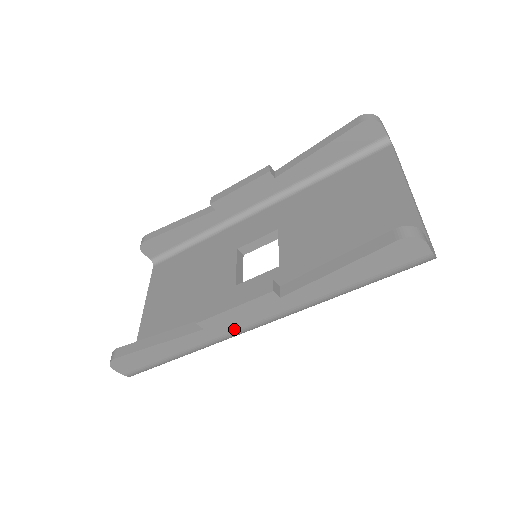
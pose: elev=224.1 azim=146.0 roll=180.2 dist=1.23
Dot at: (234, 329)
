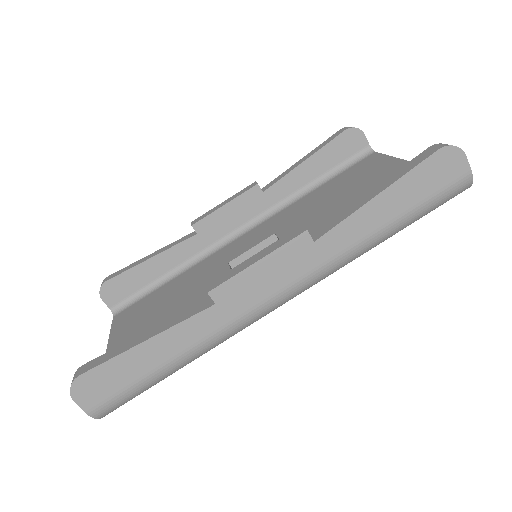
Dot at: (254, 303)
